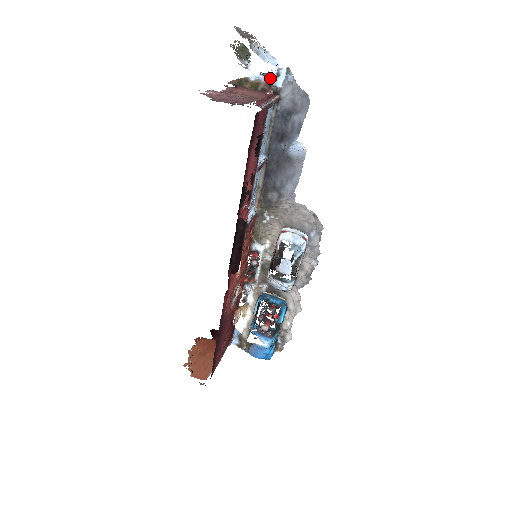
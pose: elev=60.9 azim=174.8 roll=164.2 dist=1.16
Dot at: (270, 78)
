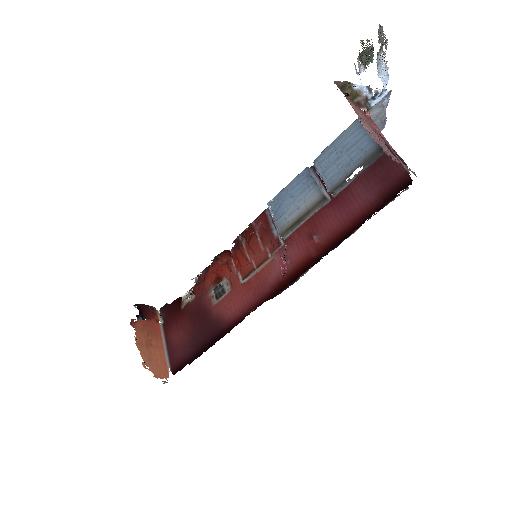
Dot at: (373, 96)
